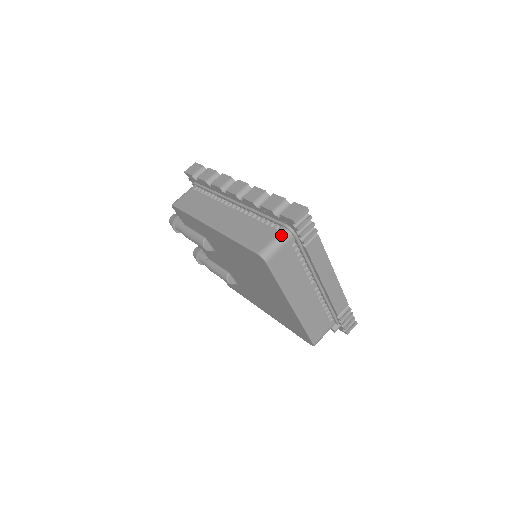
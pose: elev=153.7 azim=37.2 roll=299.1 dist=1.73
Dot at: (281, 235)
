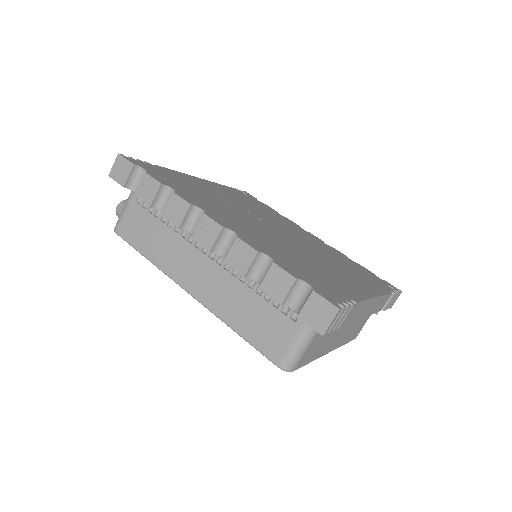
Dot at: (304, 334)
